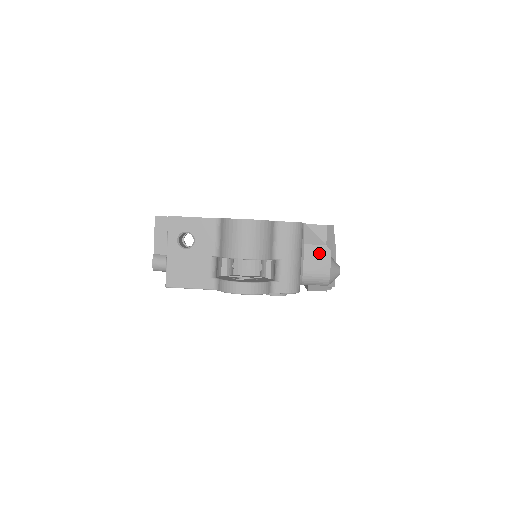
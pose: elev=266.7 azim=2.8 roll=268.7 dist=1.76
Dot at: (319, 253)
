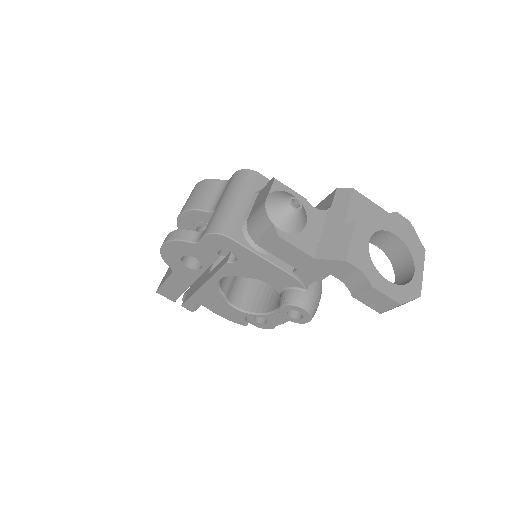
Dot at: (265, 190)
